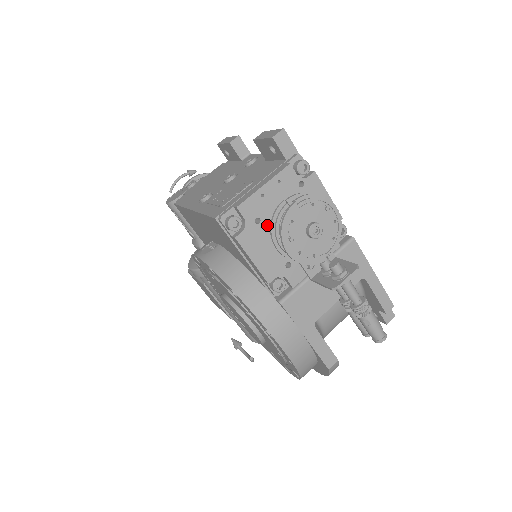
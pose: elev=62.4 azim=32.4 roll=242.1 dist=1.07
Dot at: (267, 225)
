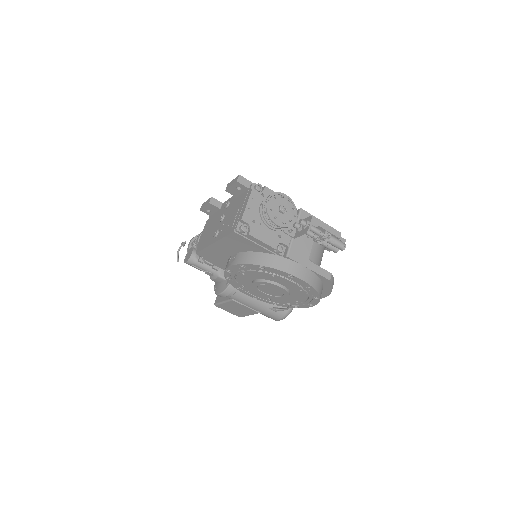
Dot at: (259, 221)
